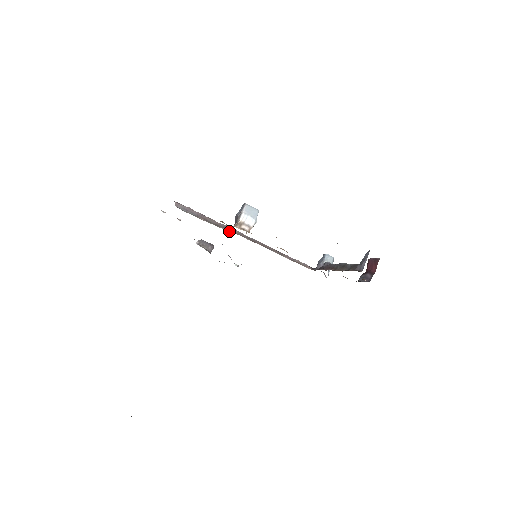
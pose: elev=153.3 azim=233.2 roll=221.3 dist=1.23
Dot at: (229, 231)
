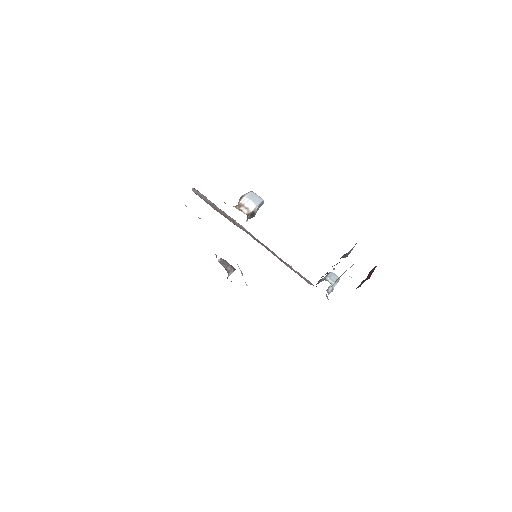
Dot at: occluded
